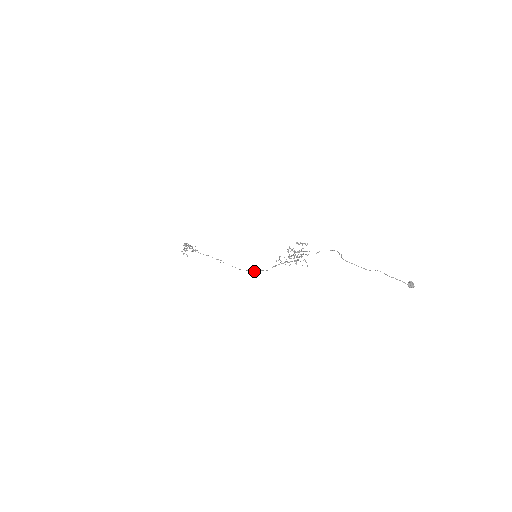
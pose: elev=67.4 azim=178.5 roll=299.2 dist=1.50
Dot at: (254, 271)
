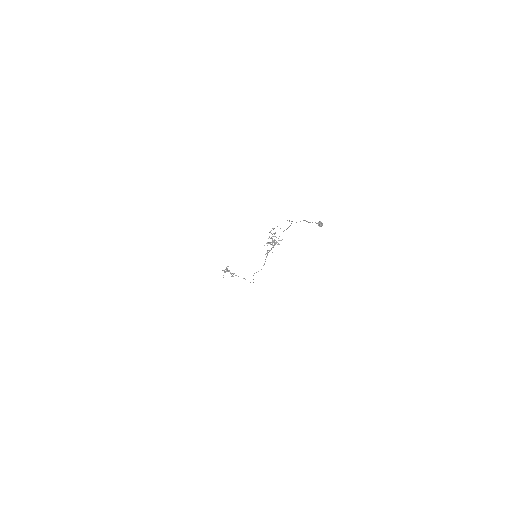
Dot at: occluded
